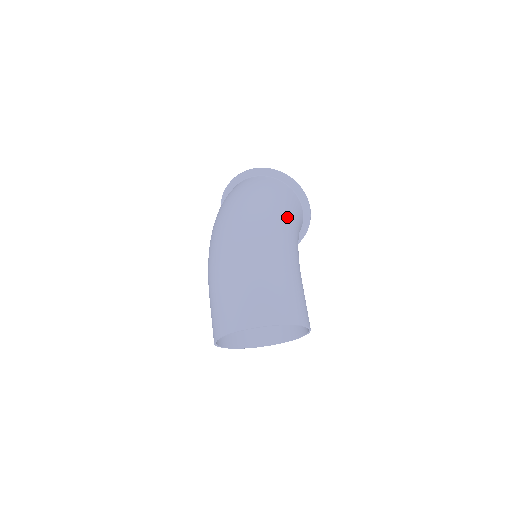
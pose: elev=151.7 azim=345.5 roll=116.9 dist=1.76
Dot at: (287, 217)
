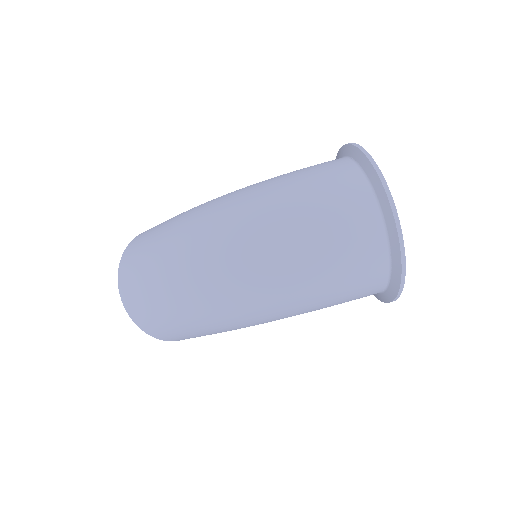
Dot at: (298, 314)
